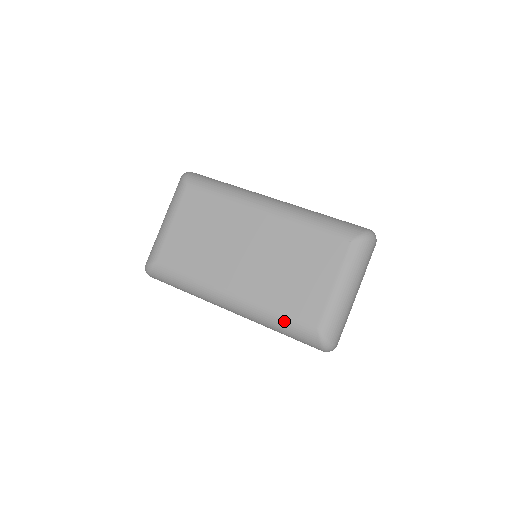
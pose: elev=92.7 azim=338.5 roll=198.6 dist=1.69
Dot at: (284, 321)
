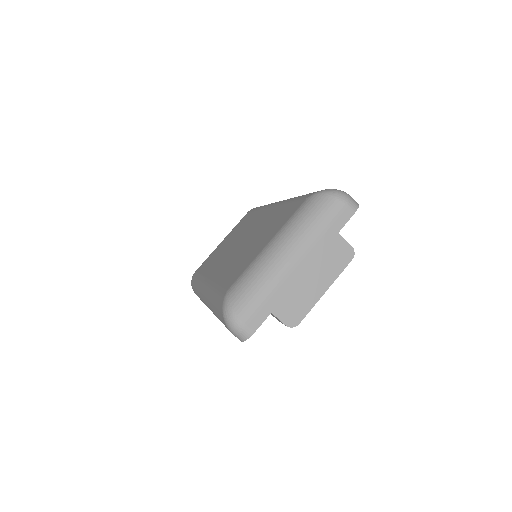
Dot at: (215, 293)
